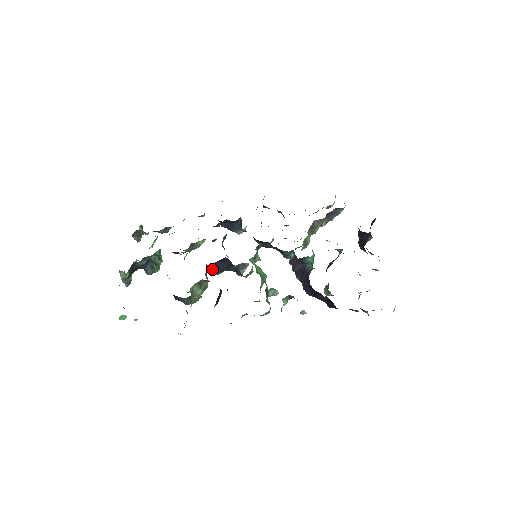
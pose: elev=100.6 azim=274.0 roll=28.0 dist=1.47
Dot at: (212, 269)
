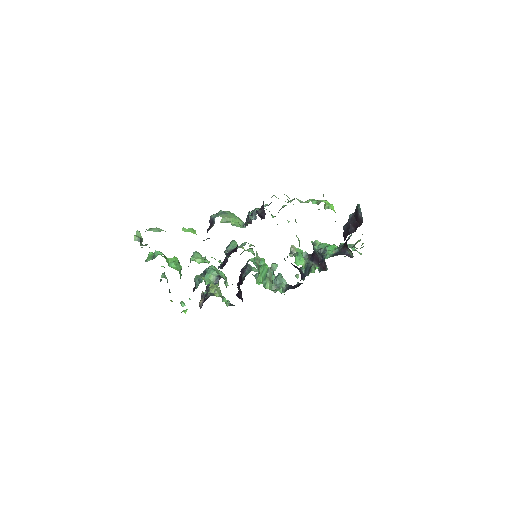
Dot at: occluded
